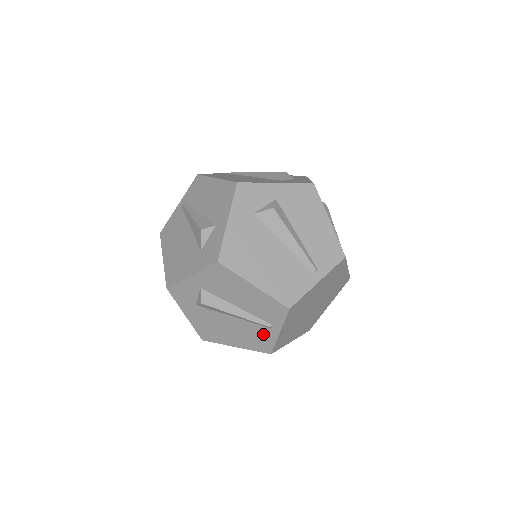
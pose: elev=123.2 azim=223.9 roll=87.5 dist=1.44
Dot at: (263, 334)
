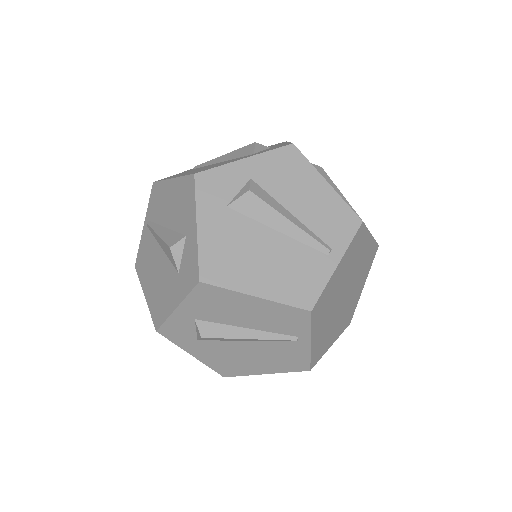
Dot at: (312, 267)
